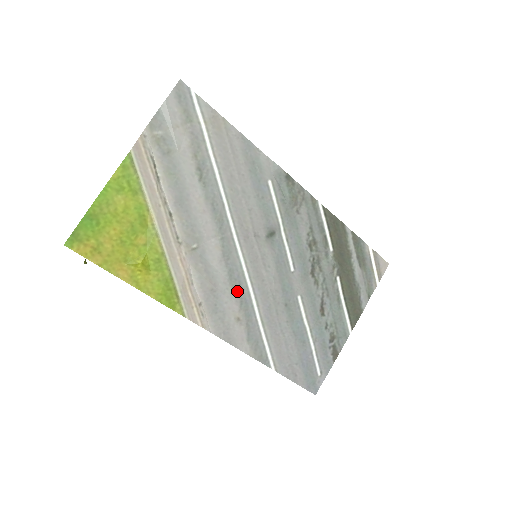
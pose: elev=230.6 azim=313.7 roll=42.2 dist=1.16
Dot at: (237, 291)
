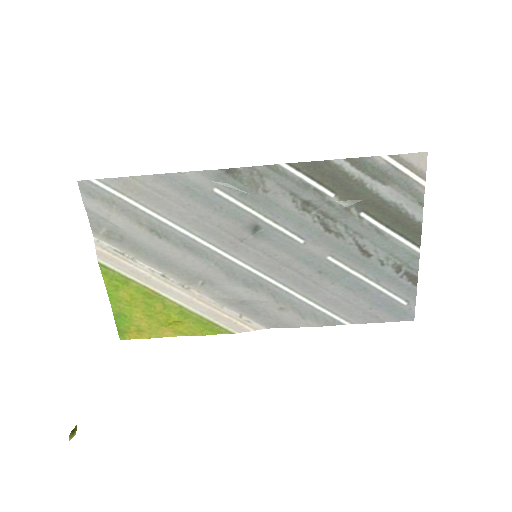
Dot at: (262, 291)
